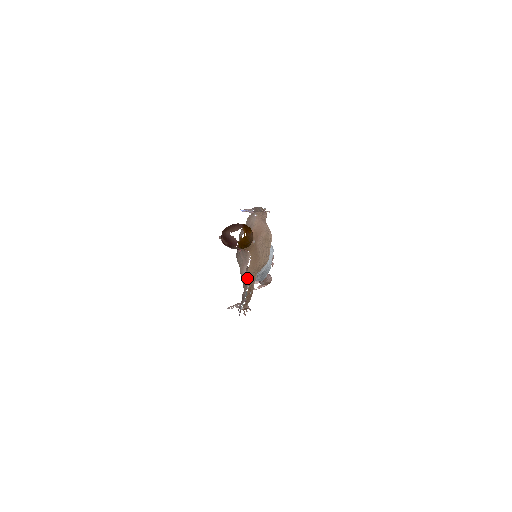
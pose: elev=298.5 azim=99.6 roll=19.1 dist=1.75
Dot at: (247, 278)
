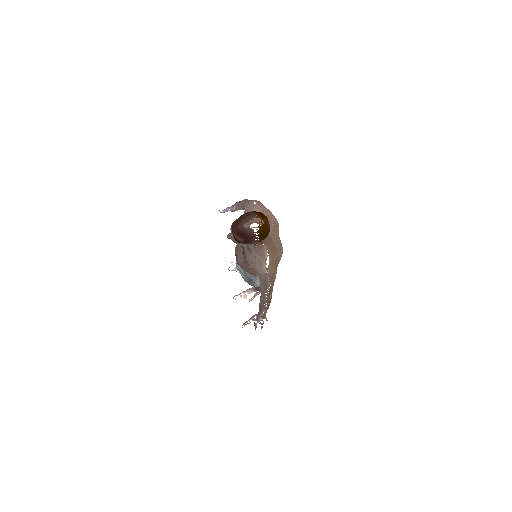
Dot at: occluded
